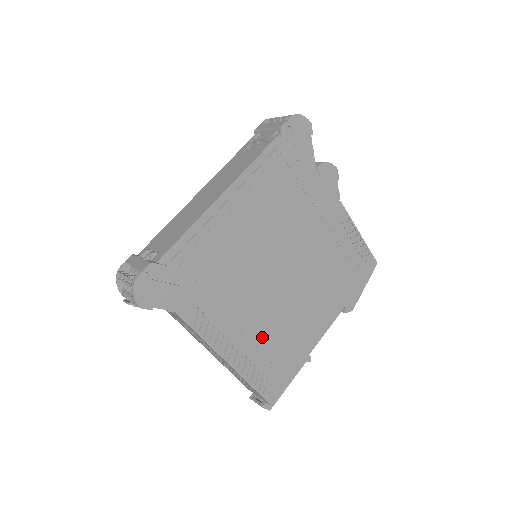
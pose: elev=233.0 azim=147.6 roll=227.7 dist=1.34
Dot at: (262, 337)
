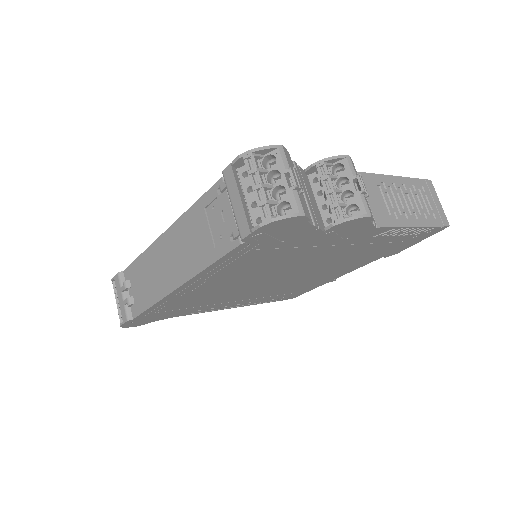
Dot at: (271, 294)
